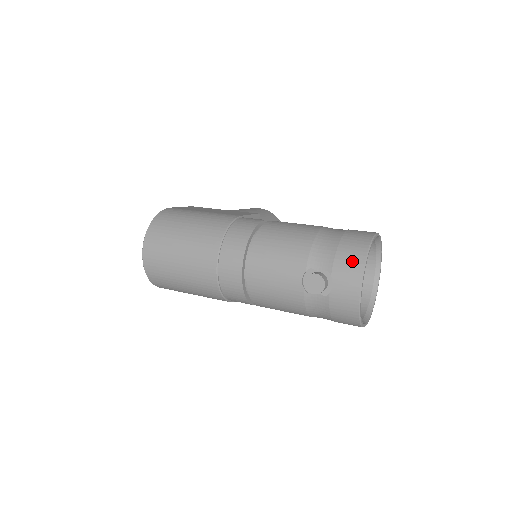
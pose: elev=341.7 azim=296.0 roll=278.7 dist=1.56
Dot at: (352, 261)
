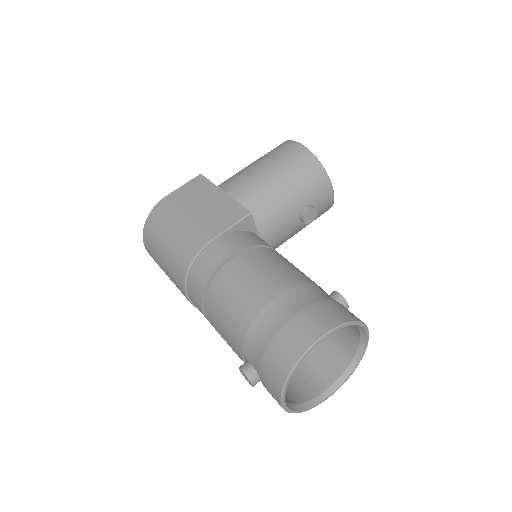
Dot at: (273, 378)
